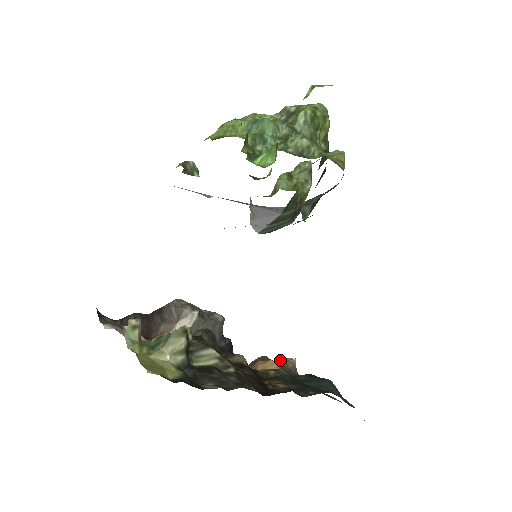
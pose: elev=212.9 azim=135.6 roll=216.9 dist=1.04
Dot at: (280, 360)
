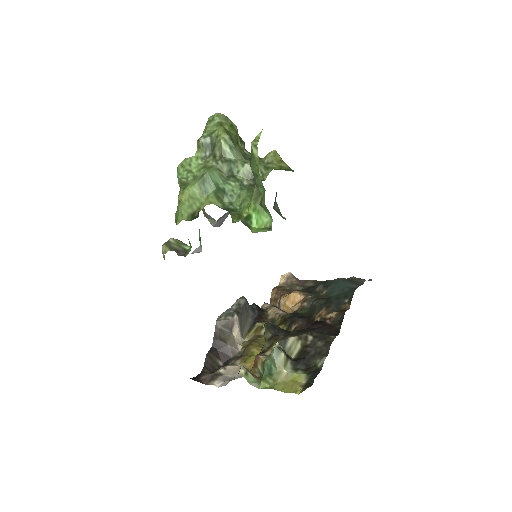
Dot at: (281, 281)
